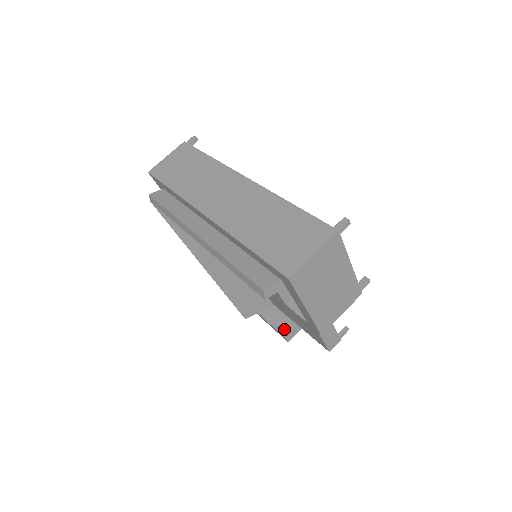
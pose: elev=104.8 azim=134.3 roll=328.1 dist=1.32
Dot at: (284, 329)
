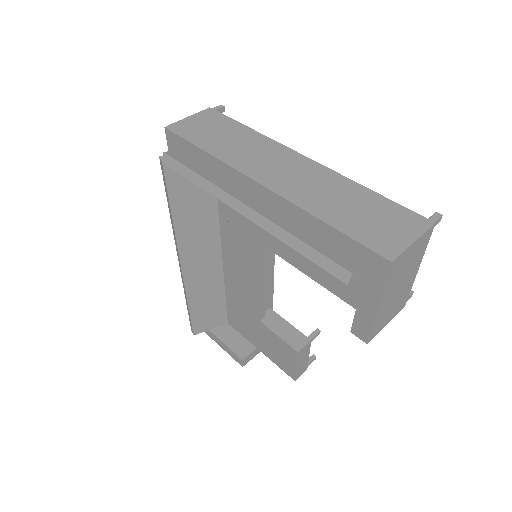
Dot at: (241, 351)
